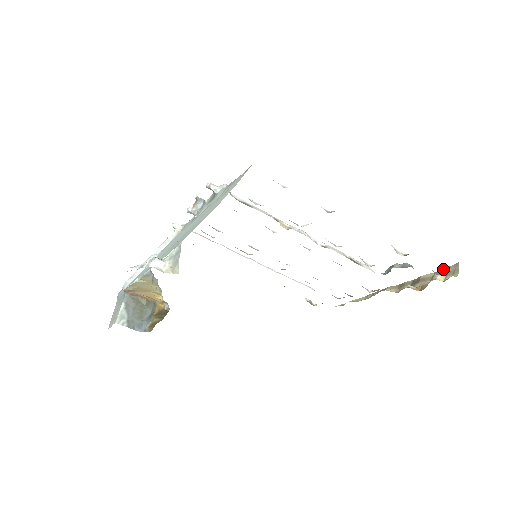
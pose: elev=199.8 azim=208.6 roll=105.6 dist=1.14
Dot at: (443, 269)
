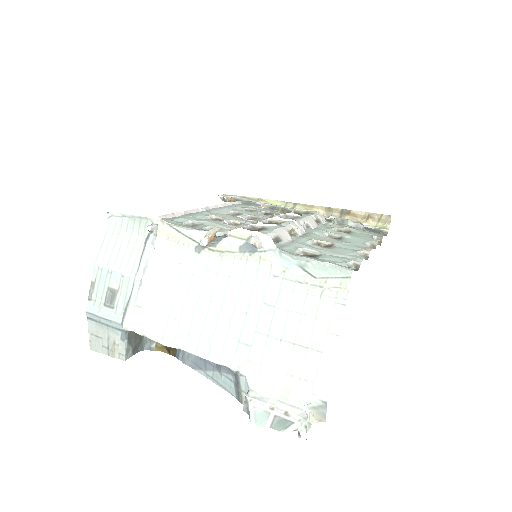
Dot at: (375, 214)
